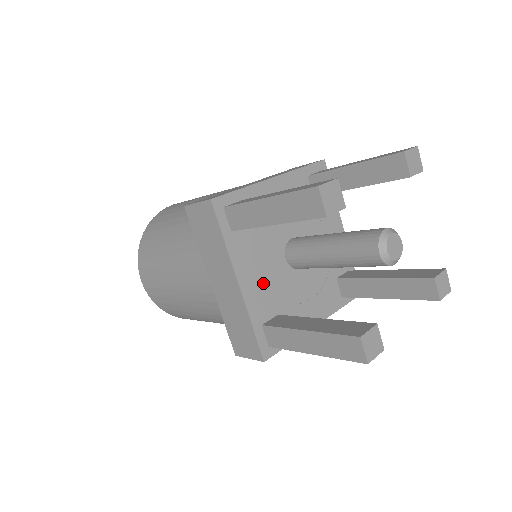
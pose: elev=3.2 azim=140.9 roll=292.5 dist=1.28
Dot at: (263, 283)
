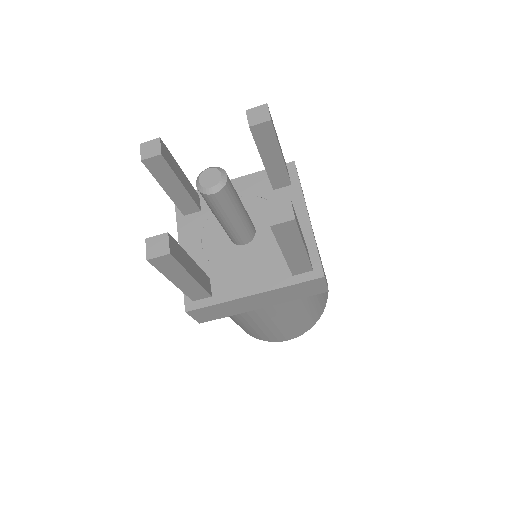
Dot at: (202, 252)
